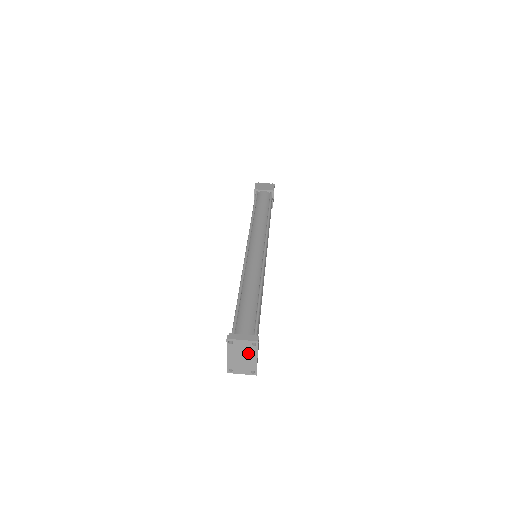
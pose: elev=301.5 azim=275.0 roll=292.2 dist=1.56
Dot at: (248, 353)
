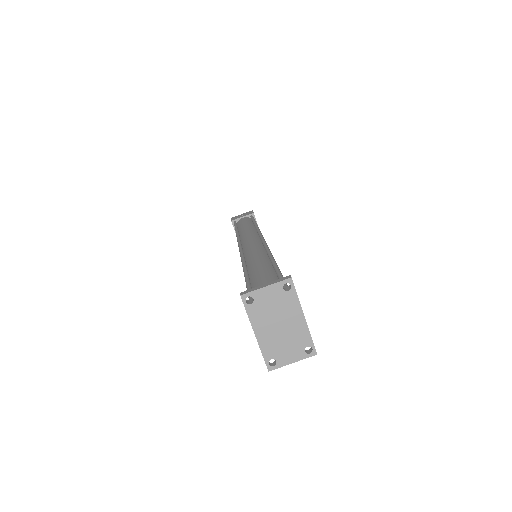
Dot at: (285, 311)
